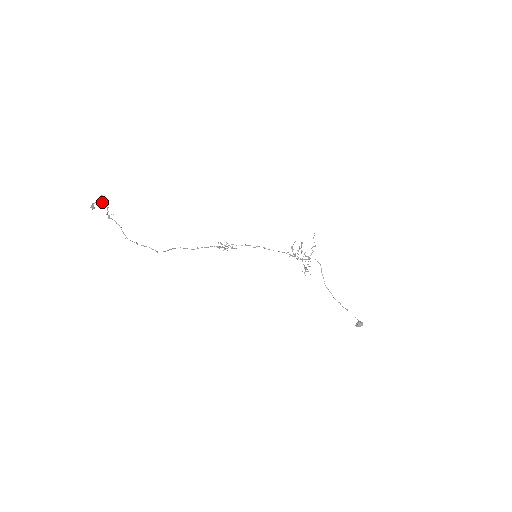
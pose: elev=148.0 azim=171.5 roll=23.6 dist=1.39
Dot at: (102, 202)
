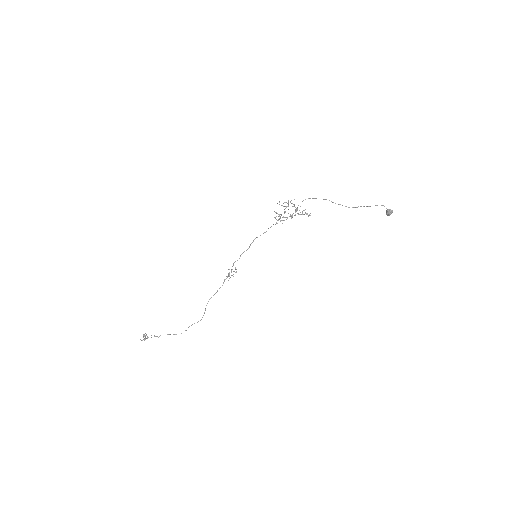
Dot at: (146, 335)
